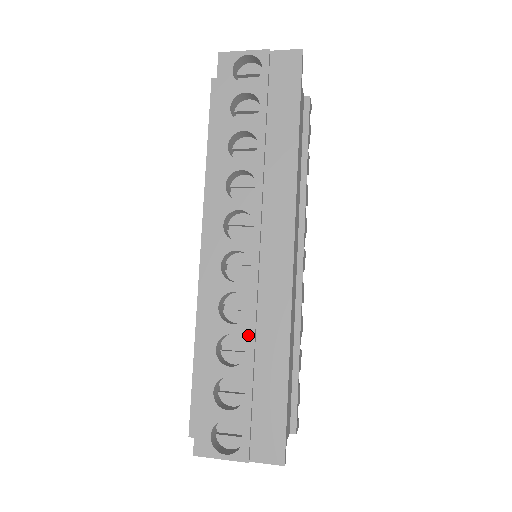
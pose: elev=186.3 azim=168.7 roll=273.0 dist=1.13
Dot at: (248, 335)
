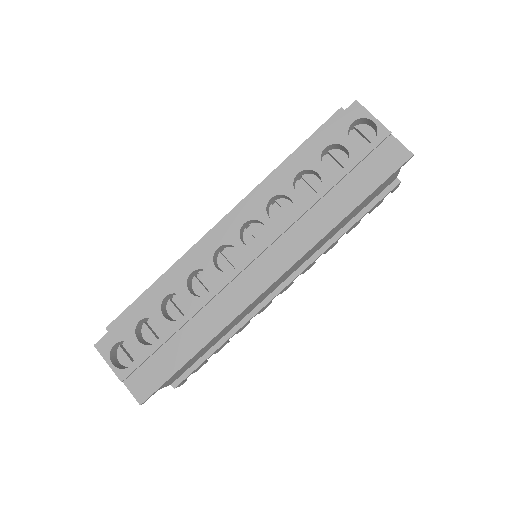
Dot at: (193, 308)
